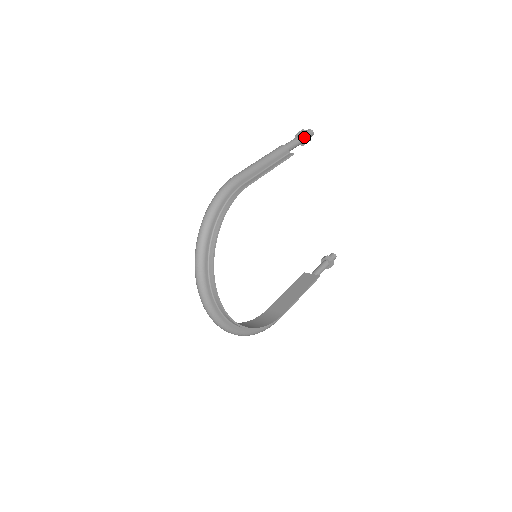
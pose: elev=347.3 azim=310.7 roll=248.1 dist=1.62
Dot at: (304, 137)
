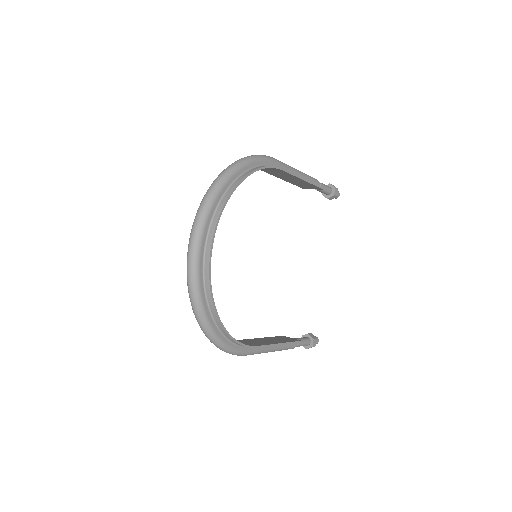
Dot at: (332, 189)
